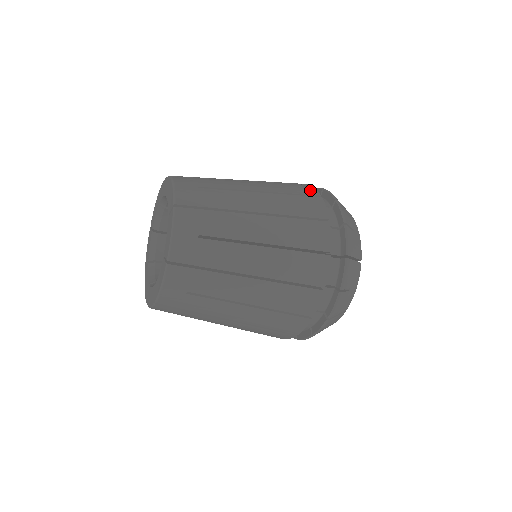
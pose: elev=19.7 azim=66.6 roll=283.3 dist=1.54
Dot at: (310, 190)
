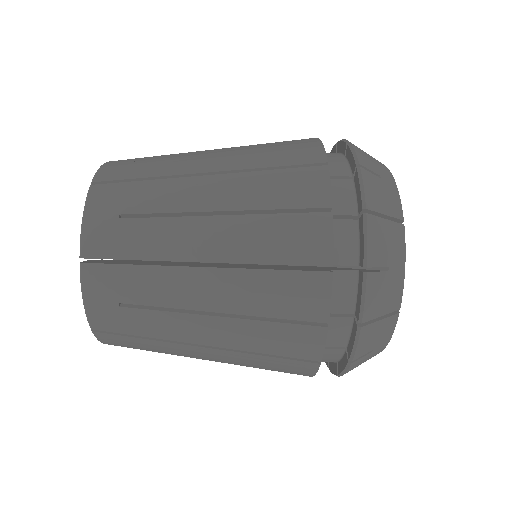
Dot at: (306, 139)
